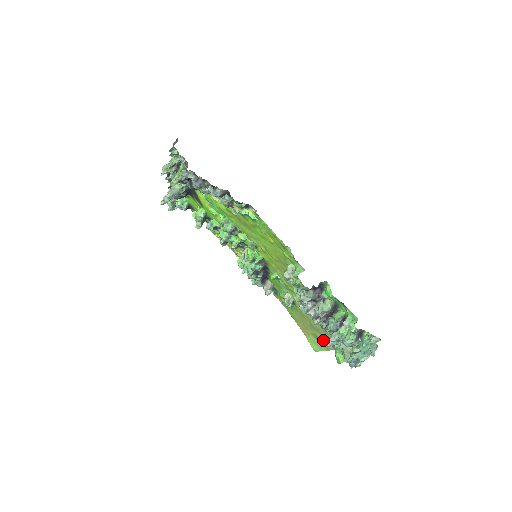
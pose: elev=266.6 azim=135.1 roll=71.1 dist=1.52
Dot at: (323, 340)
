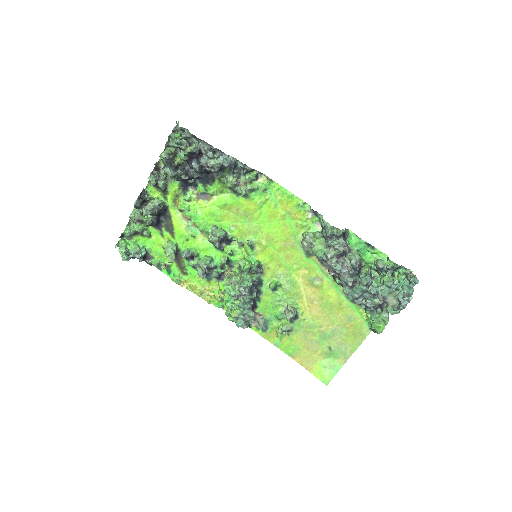
Dot at: (339, 347)
